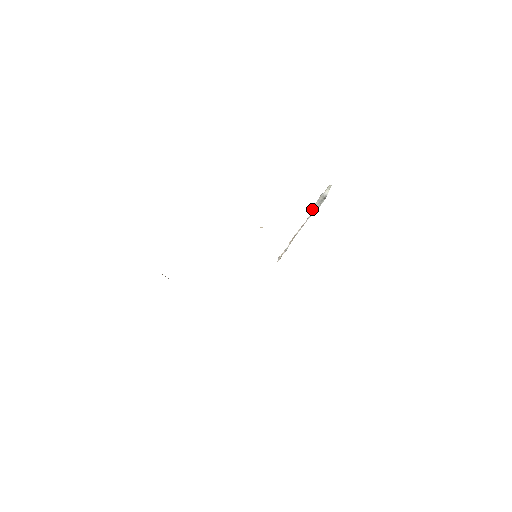
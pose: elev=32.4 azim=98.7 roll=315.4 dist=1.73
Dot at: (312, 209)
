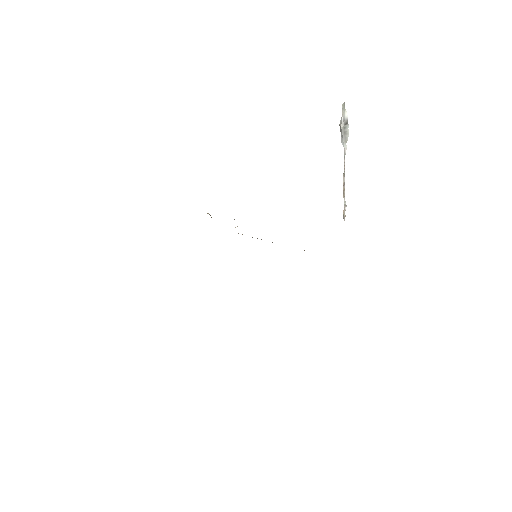
Dot at: occluded
